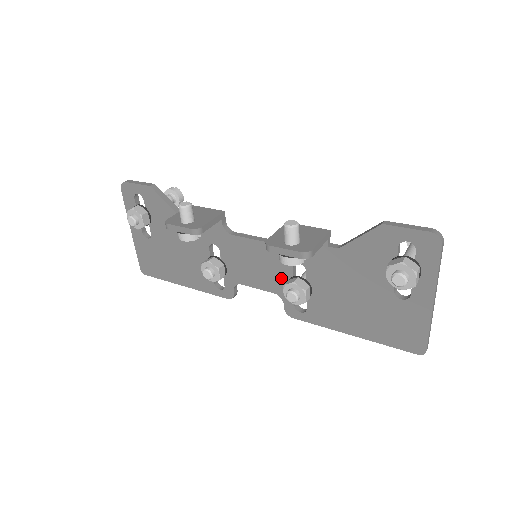
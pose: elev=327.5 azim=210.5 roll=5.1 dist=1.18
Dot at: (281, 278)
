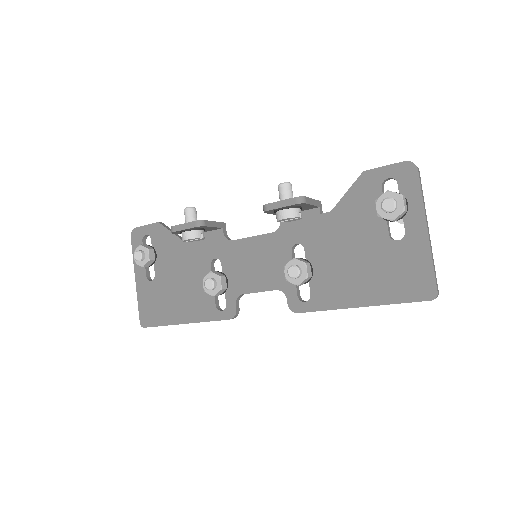
Dot at: (281, 268)
